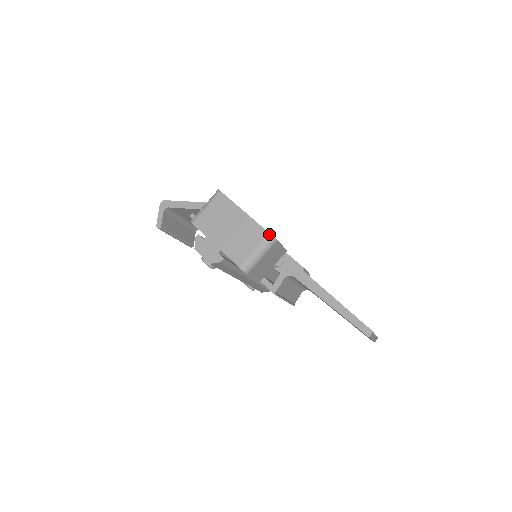
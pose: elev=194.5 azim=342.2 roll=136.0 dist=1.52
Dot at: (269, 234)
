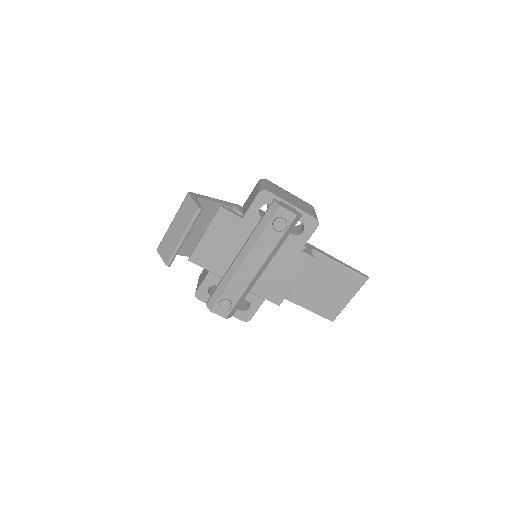
Dot at: occluded
